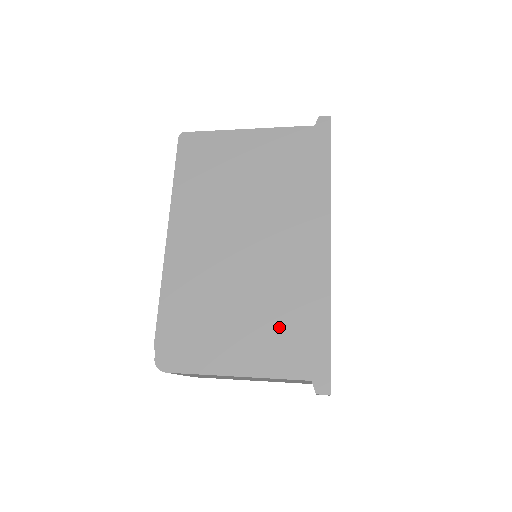
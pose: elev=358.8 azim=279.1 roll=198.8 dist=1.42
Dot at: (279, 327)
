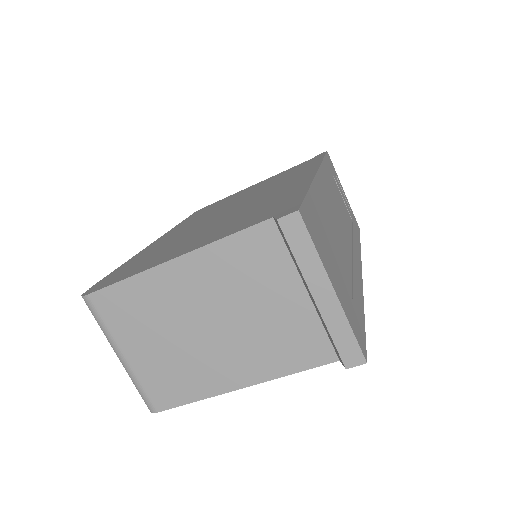
Dot at: (244, 217)
